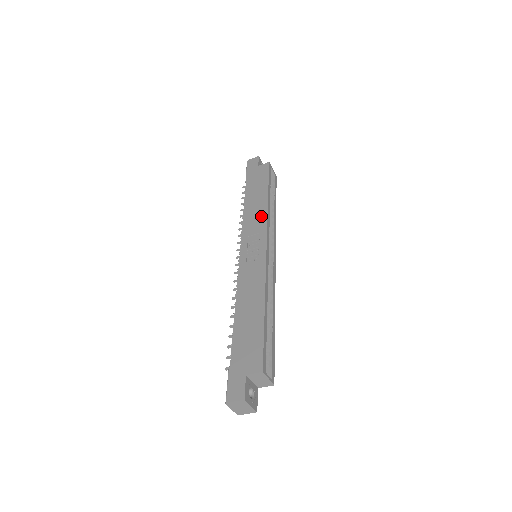
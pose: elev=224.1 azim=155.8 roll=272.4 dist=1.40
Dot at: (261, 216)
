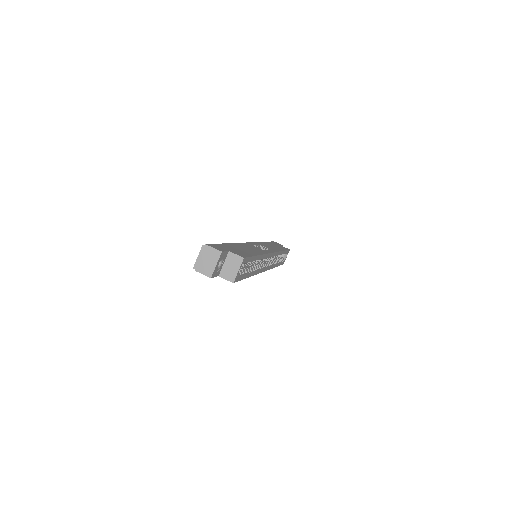
Dot at: (274, 249)
